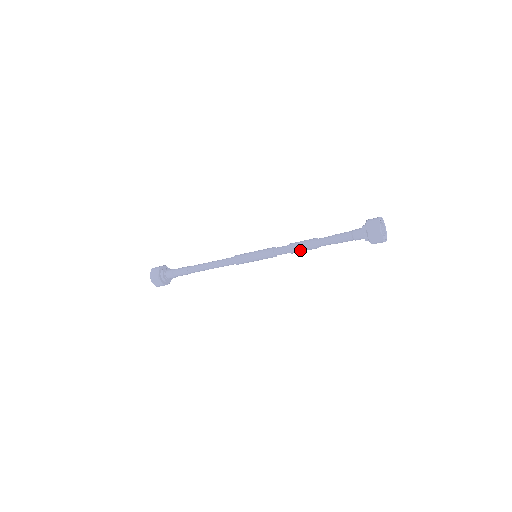
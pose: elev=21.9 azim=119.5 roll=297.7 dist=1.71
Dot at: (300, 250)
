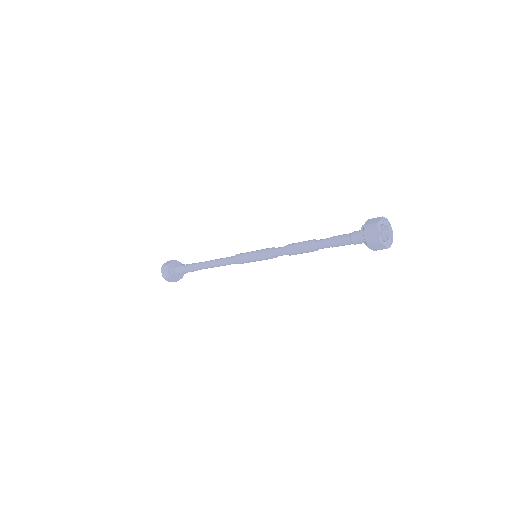
Dot at: (296, 249)
